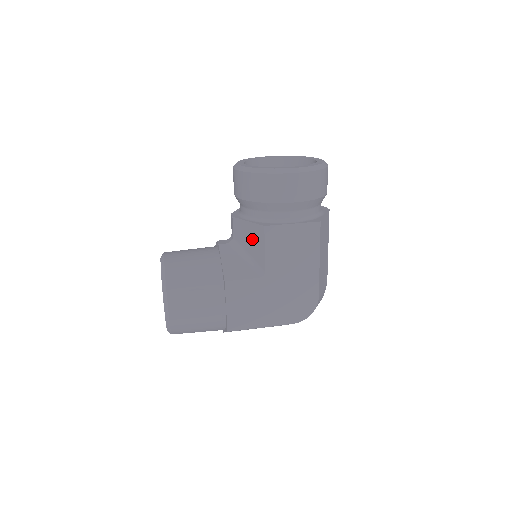
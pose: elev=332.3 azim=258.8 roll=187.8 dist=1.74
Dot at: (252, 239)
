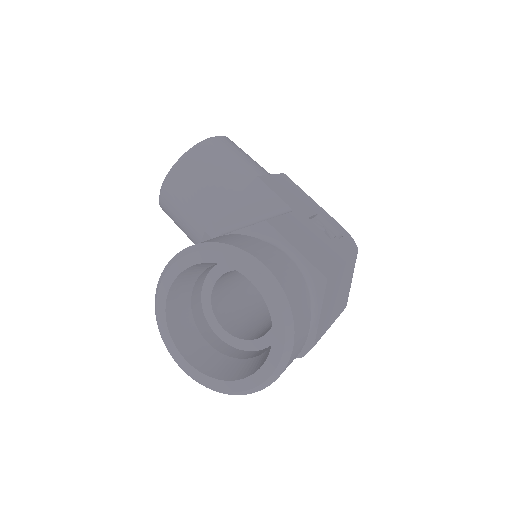
Dot at: occluded
